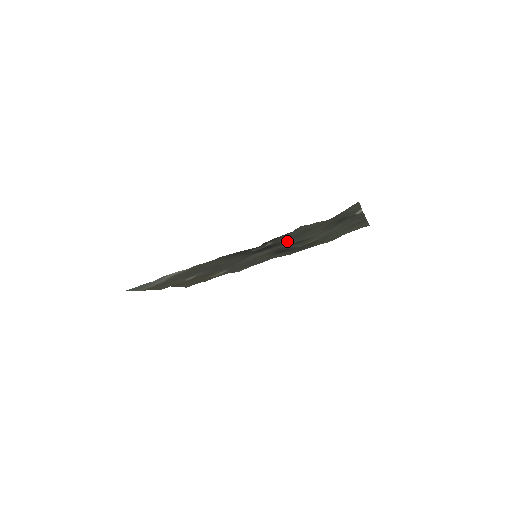
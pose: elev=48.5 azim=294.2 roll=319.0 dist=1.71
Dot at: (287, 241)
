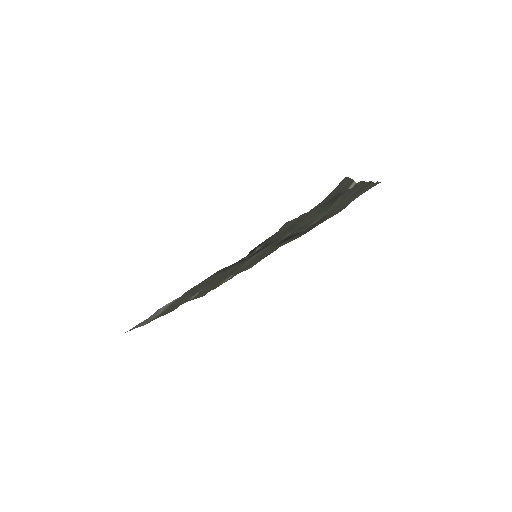
Dot at: occluded
